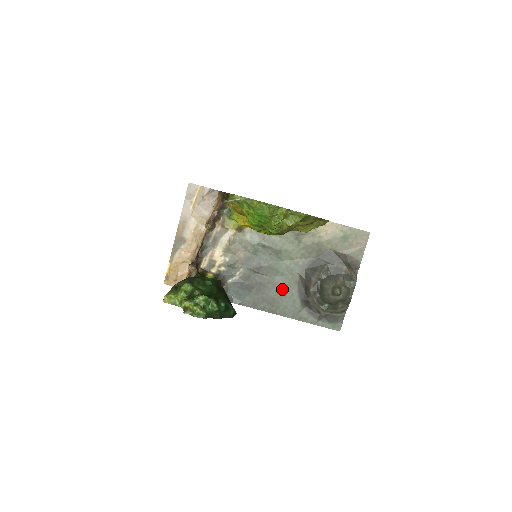
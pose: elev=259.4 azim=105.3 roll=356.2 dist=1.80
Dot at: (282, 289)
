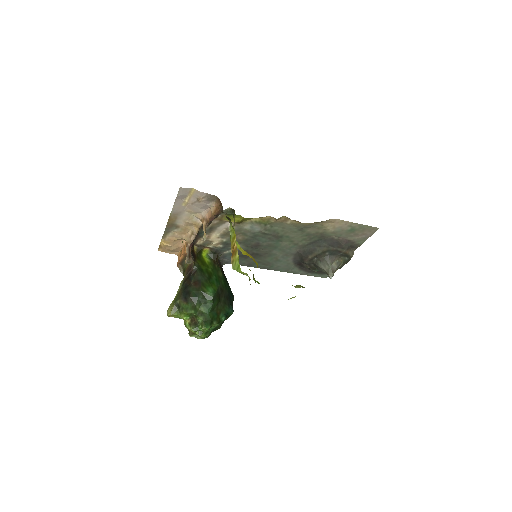
Dot at: (278, 257)
